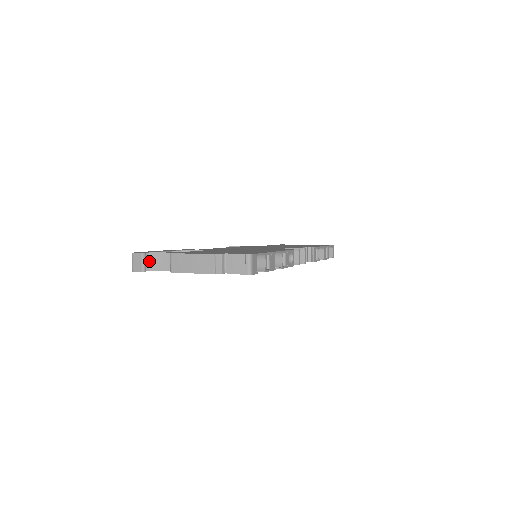
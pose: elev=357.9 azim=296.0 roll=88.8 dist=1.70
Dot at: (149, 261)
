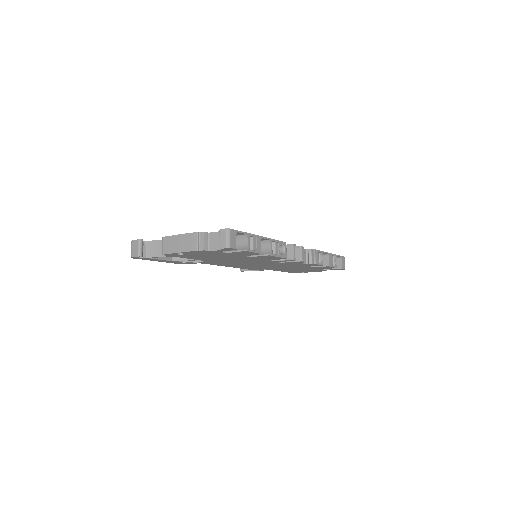
Dot at: (146, 249)
